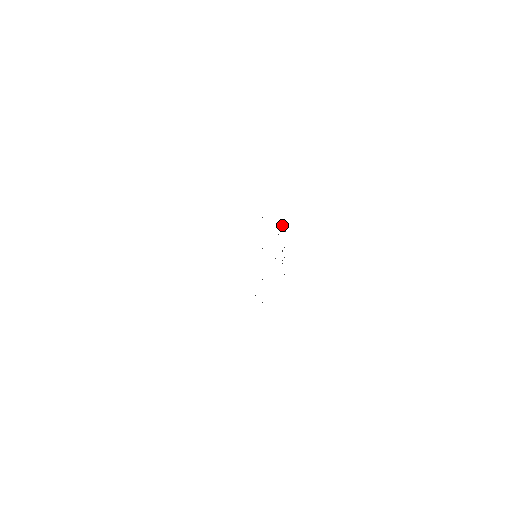
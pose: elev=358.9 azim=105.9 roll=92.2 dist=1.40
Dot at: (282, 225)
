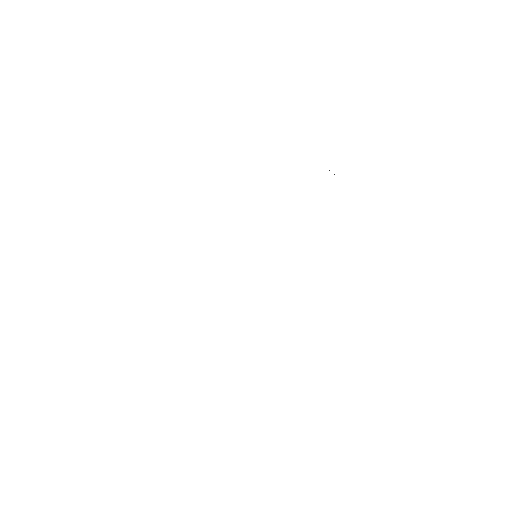
Dot at: occluded
